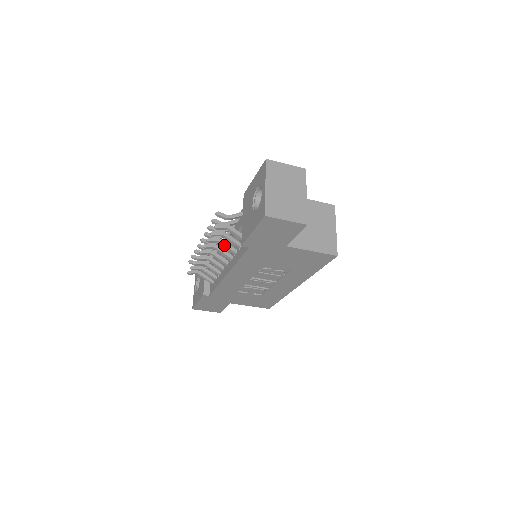
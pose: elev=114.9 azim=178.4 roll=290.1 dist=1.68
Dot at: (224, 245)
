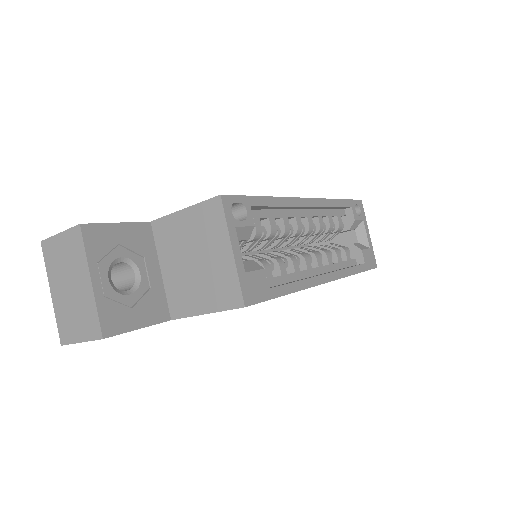
Dot at: occluded
